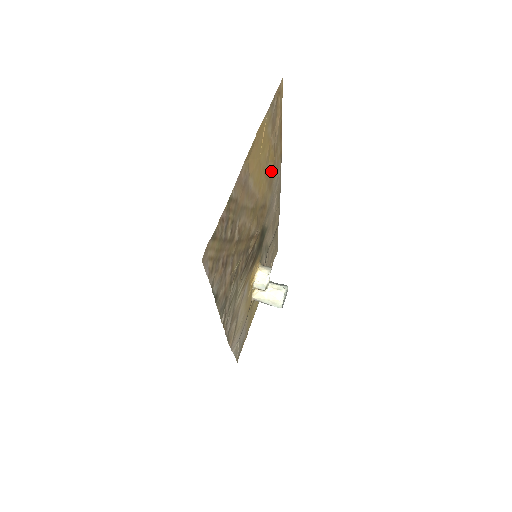
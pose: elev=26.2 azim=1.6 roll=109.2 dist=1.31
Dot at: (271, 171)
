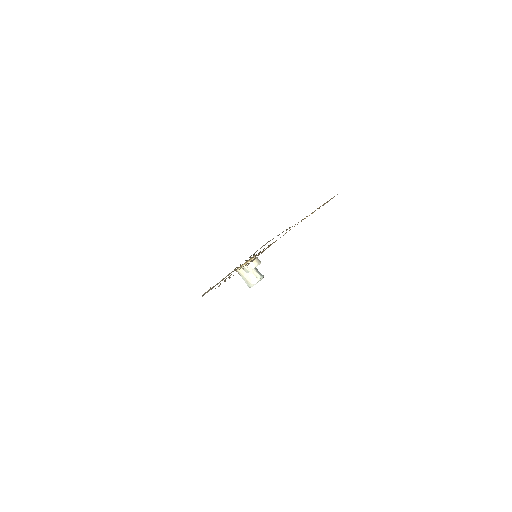
Dot at: occluded
